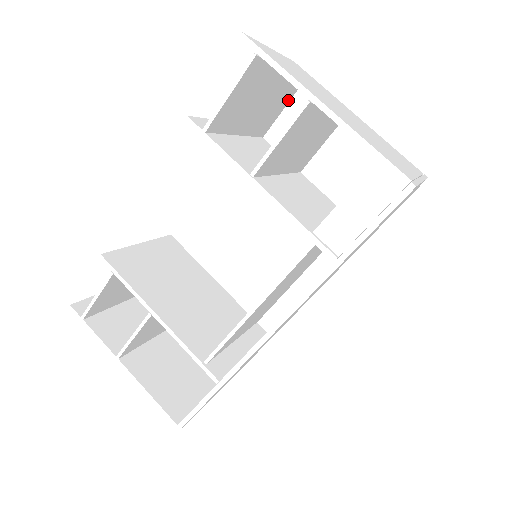
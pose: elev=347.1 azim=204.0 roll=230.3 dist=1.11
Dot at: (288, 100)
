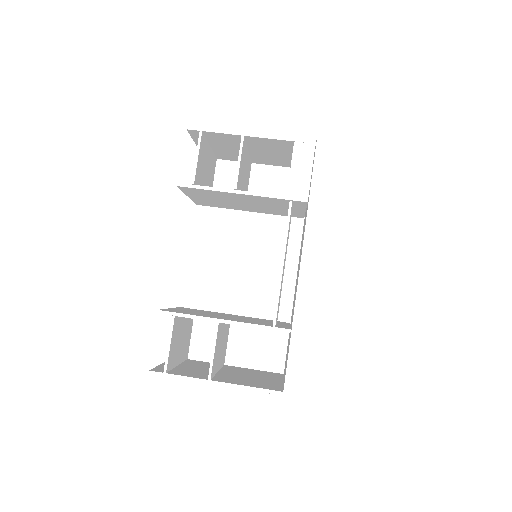
Dot at: occluded
